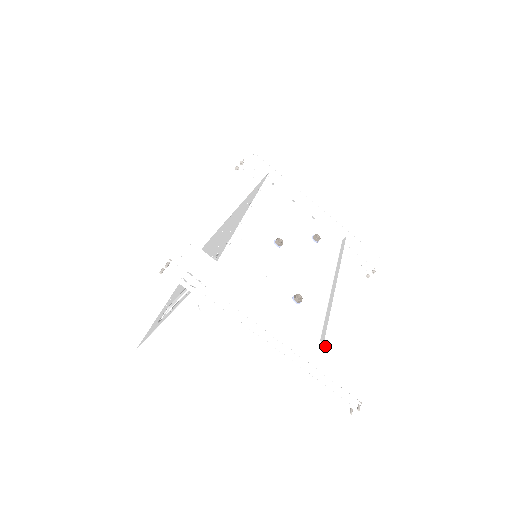
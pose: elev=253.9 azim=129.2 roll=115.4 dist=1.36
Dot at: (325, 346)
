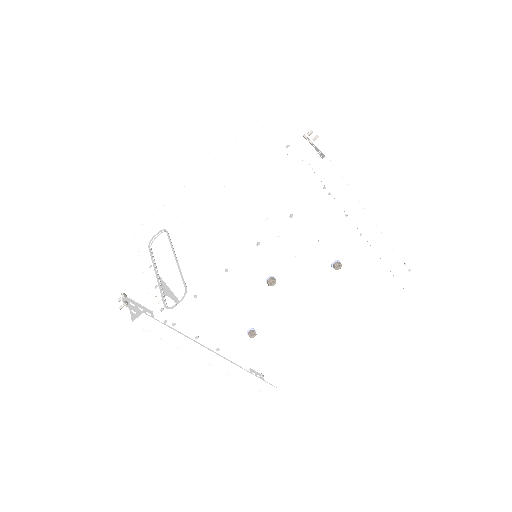
Dot at: (247, 373)
